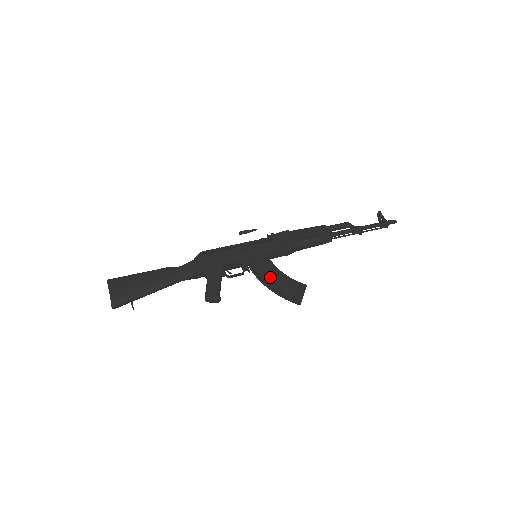
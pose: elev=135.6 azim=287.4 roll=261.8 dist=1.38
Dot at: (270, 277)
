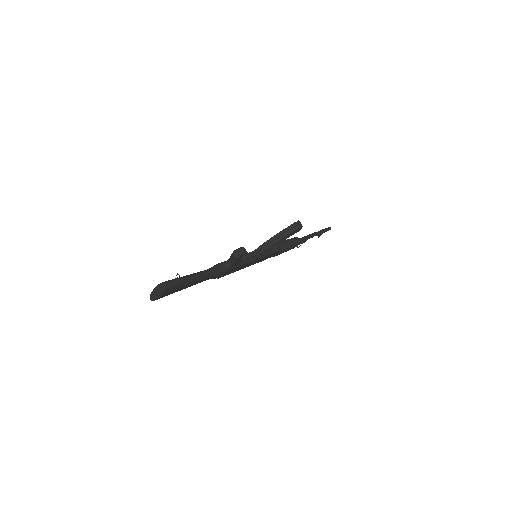
Dot at: occluded
